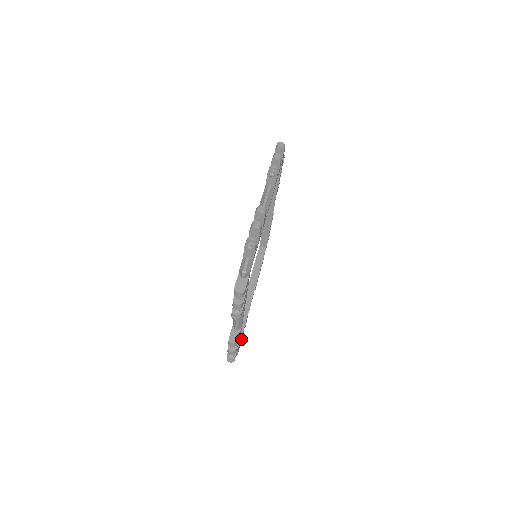
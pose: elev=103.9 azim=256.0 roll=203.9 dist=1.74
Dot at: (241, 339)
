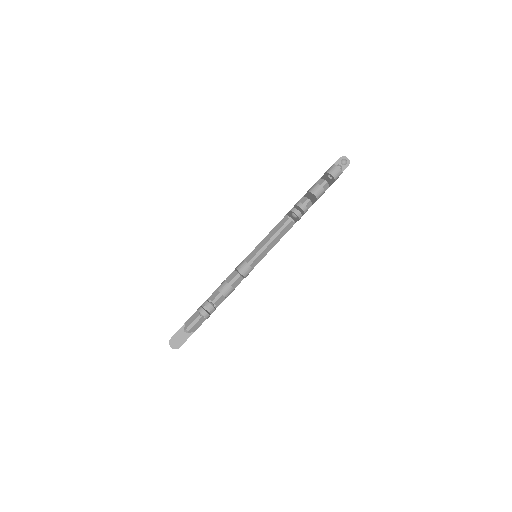
Dot at: occluded
